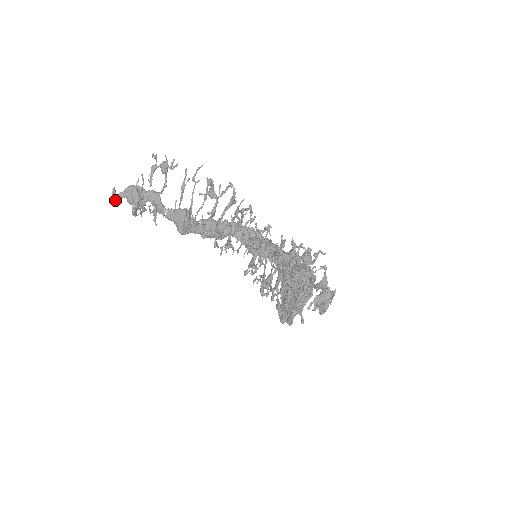
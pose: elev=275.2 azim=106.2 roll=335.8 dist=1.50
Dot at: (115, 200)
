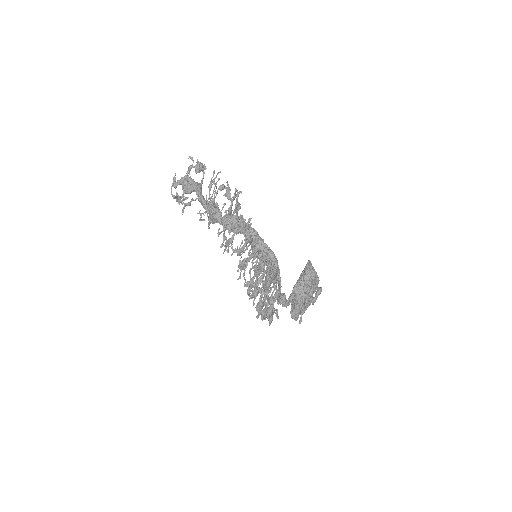
Dot at: (173, 186)
